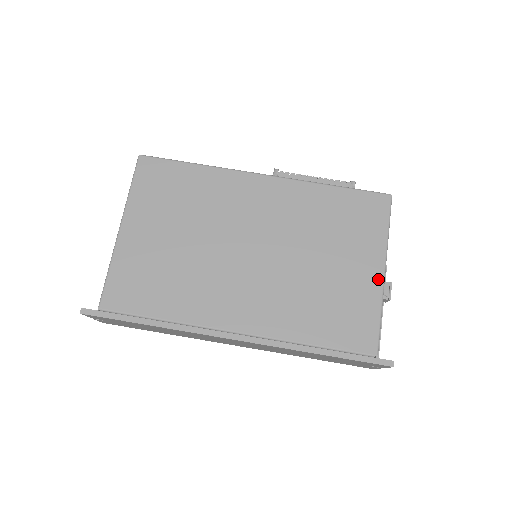
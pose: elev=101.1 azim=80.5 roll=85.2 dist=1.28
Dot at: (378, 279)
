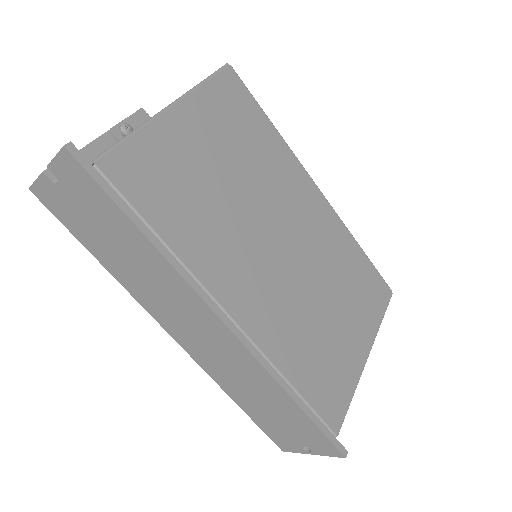
Dot at: (363, 358)
